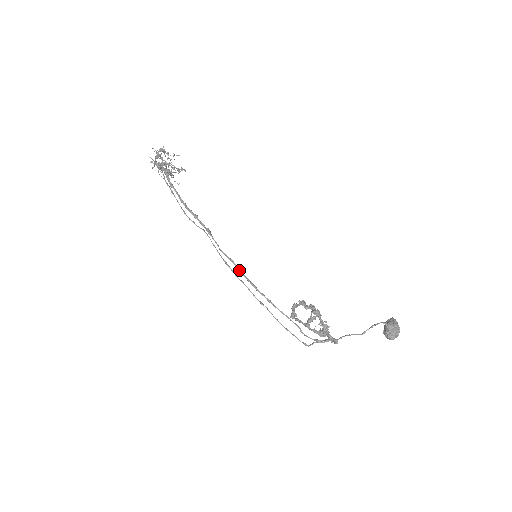
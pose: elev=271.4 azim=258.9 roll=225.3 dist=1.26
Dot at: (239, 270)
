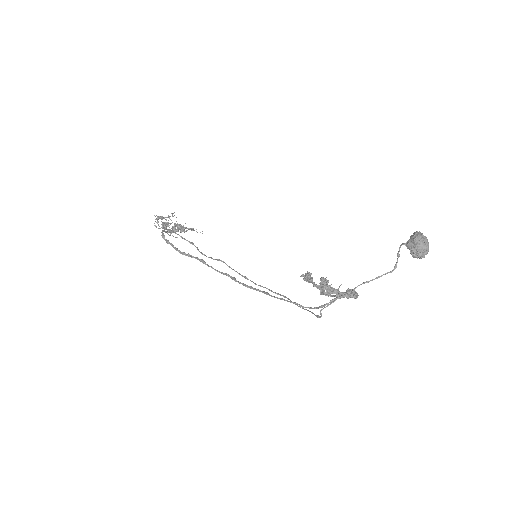
Dot at: occluded
